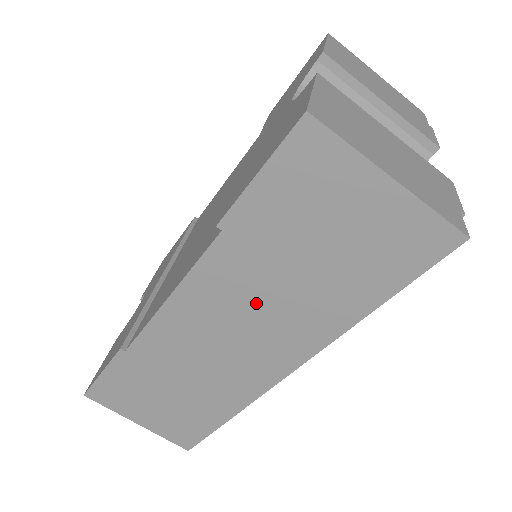
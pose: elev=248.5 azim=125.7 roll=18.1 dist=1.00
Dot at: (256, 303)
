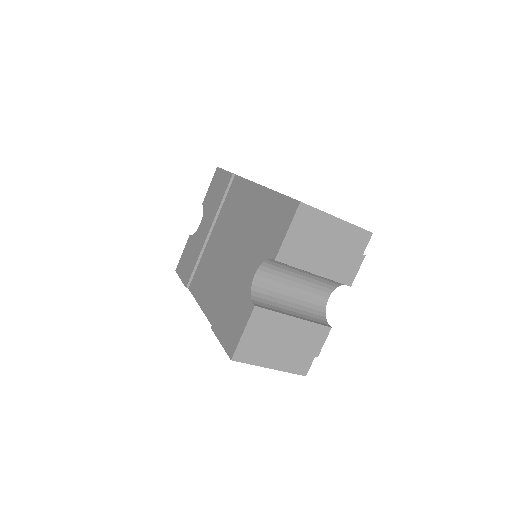
Dot at: occluded
